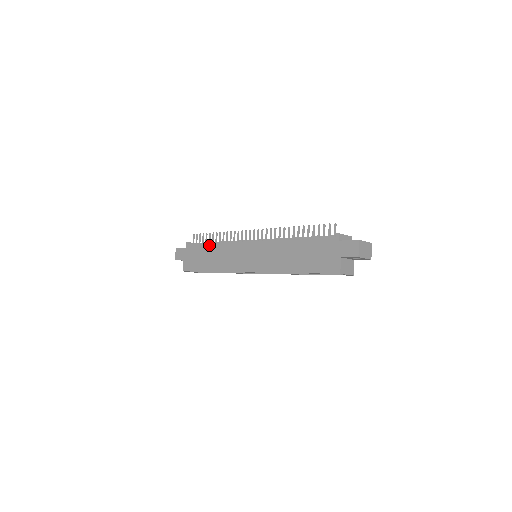
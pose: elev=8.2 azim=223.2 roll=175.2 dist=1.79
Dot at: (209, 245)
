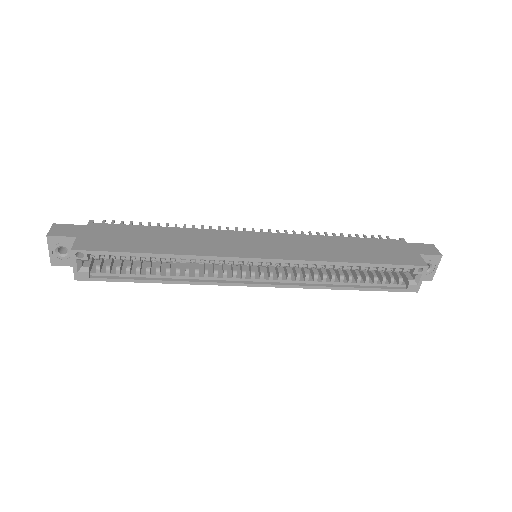
Dot at: (157, 227)
